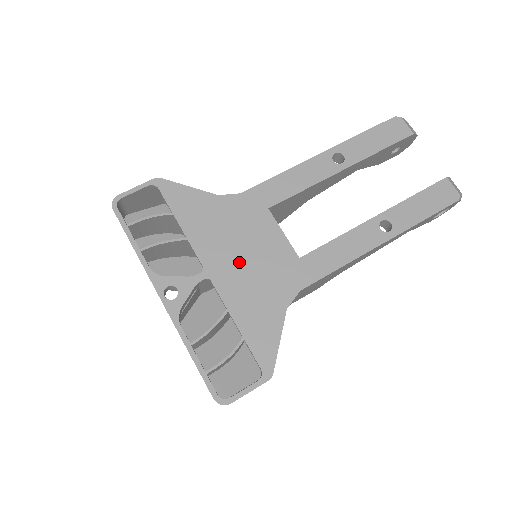
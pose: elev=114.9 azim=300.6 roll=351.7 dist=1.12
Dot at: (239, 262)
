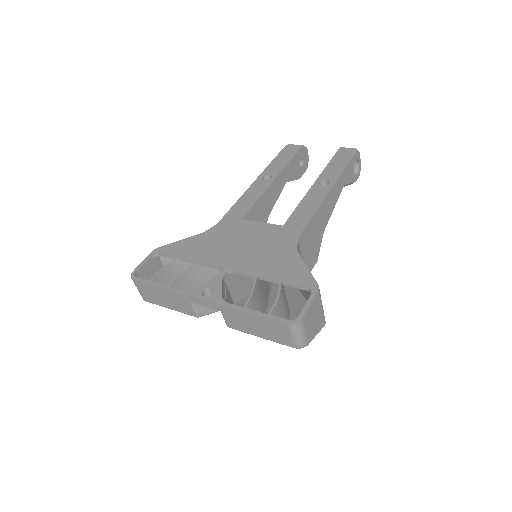
Dot at: (244, 251)
